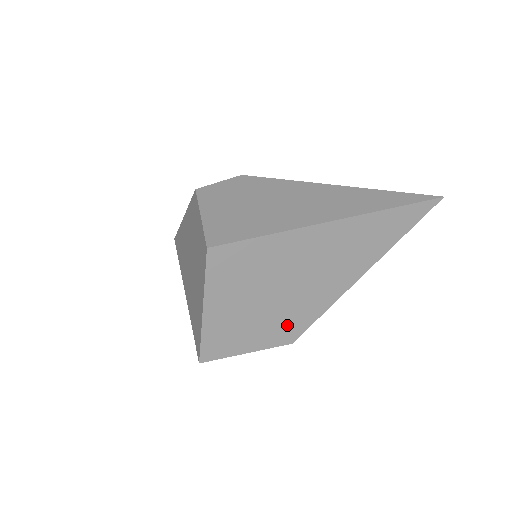
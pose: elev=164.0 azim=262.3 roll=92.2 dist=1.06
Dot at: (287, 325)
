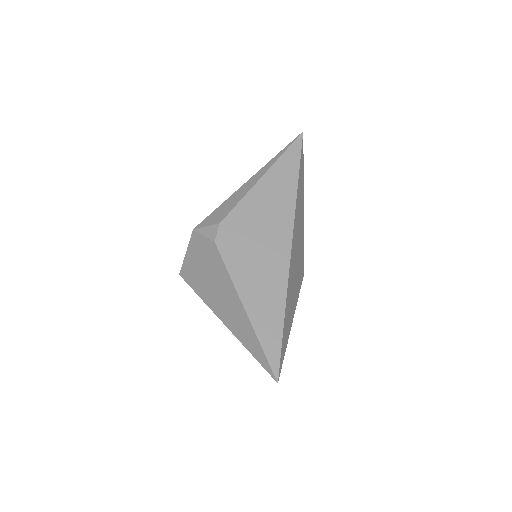
Dot at: occluded
